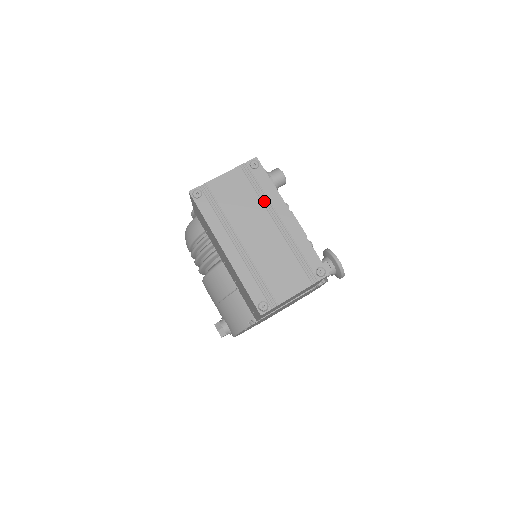
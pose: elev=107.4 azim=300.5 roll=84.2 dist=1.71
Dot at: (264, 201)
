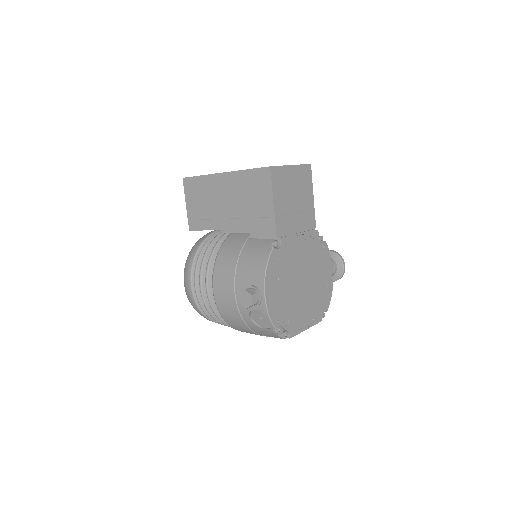
Dot at: occluded
